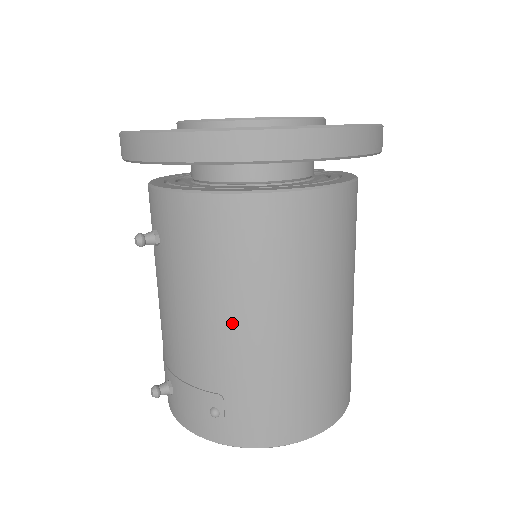
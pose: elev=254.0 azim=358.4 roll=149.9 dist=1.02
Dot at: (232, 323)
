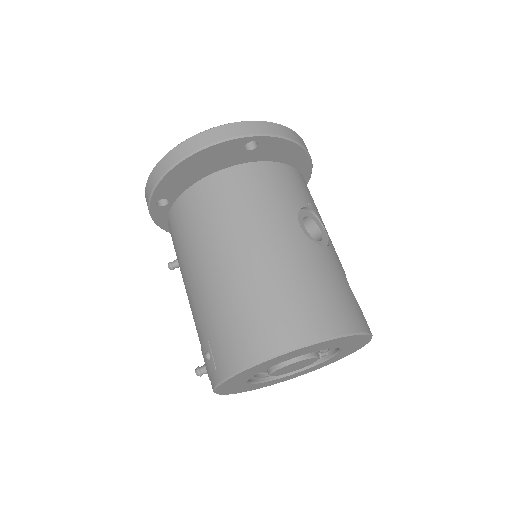
Dot at: (196, 277)
